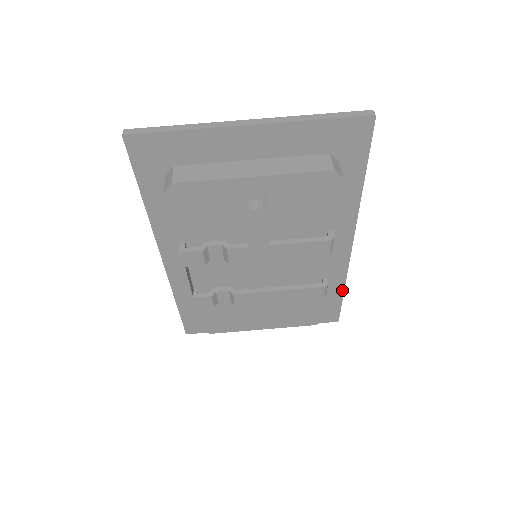
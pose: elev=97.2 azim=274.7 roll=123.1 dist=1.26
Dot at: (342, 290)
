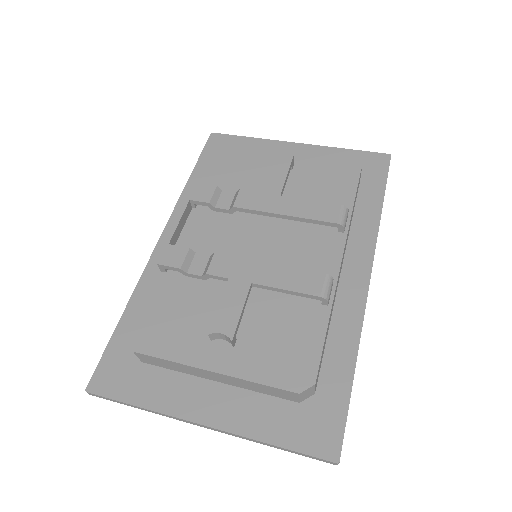
Dot at: (352, 366)
